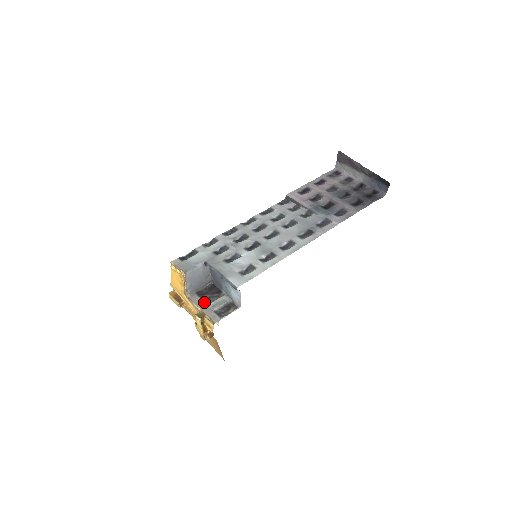
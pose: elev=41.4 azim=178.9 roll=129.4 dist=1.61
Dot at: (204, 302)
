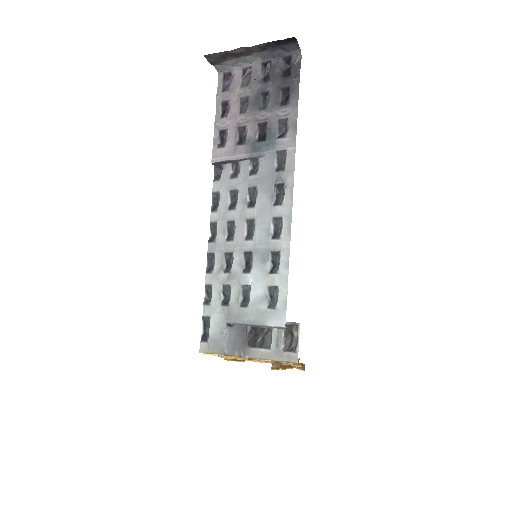
Dot at: (265, 349)
